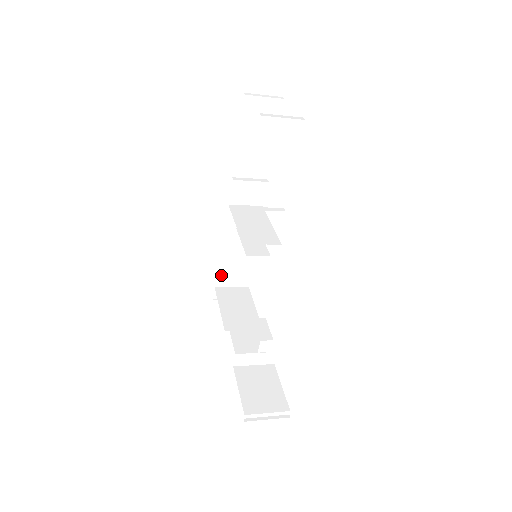
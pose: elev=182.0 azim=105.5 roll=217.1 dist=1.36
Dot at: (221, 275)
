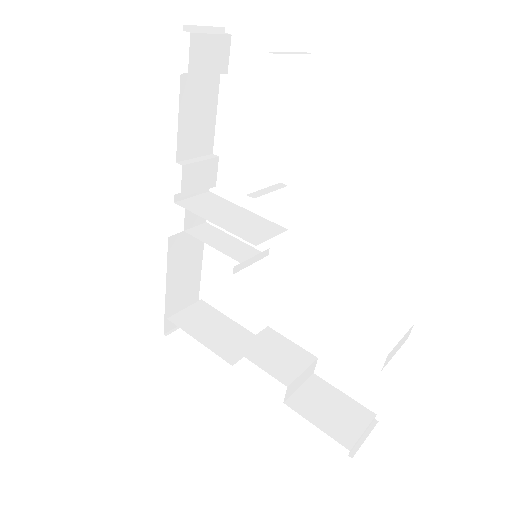
Dot at: (171, 300)
